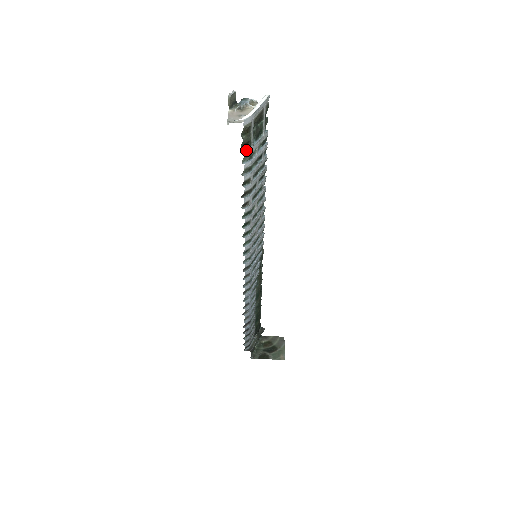
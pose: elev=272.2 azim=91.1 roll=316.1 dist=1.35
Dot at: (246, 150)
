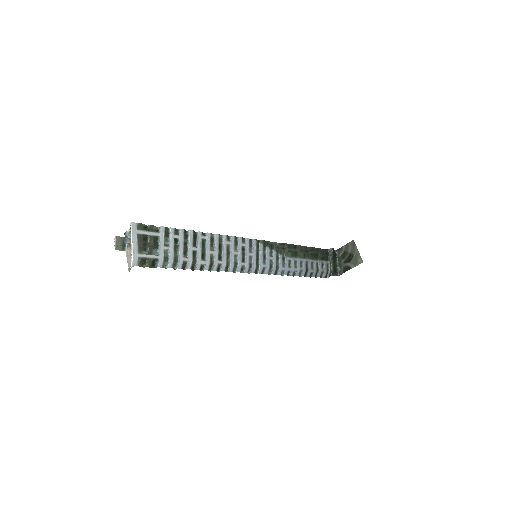
Dot at: (158, 265)
